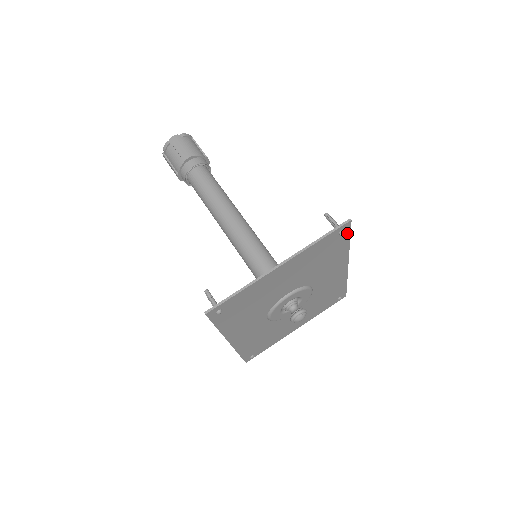
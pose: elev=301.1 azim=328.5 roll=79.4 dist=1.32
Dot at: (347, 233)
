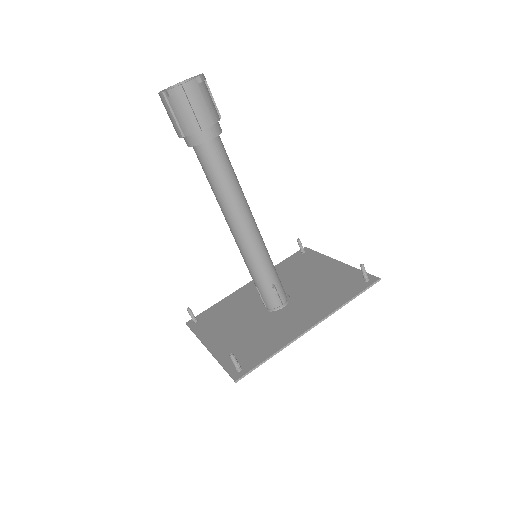
Dot at: (251, 368)
